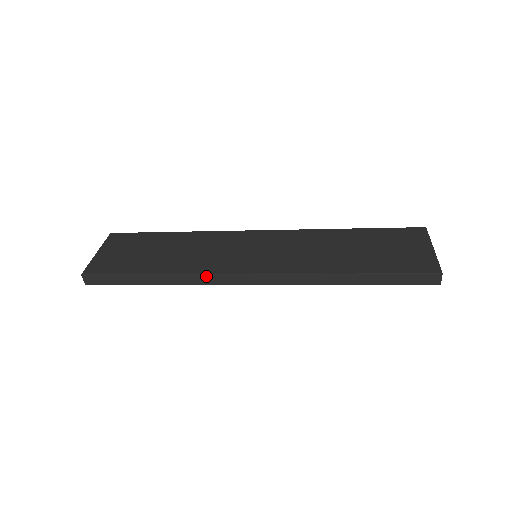
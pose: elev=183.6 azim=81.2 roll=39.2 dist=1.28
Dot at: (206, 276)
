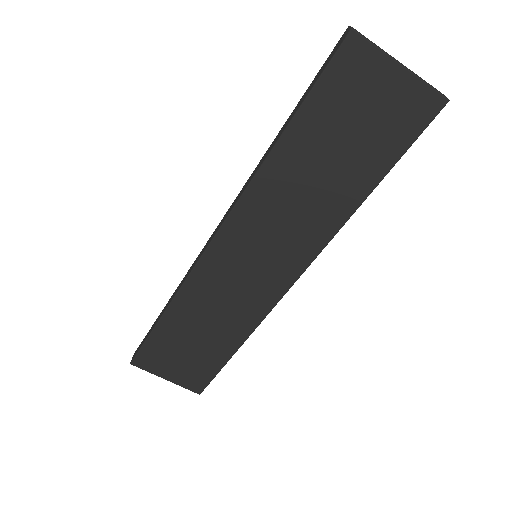
Dot at: (191, 267)
